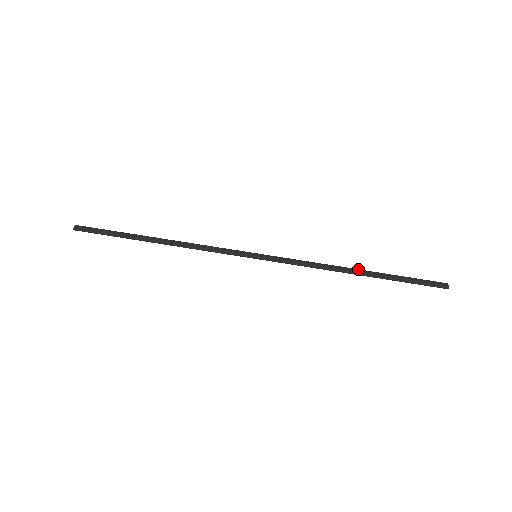
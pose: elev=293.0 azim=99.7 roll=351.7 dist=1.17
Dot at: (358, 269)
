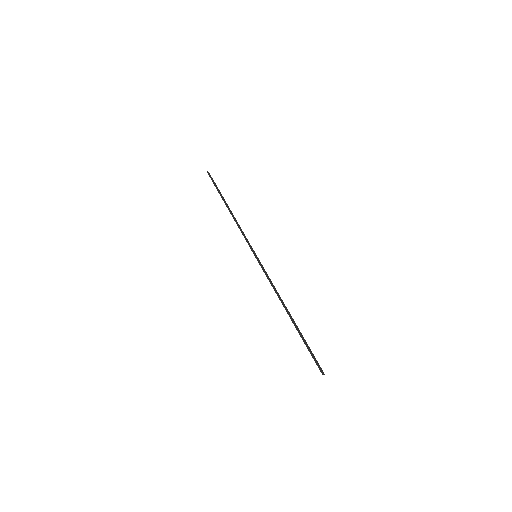
Dot at: occluded
